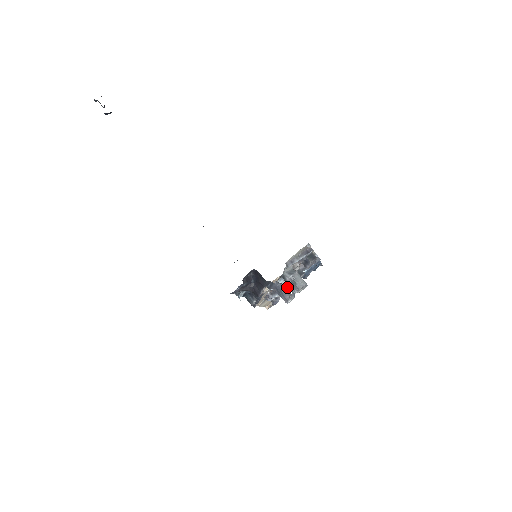
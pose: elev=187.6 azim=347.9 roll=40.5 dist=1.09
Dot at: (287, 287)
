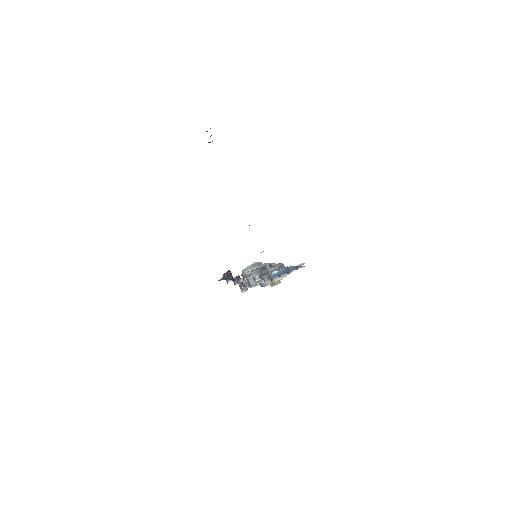
Dot at: occluded
